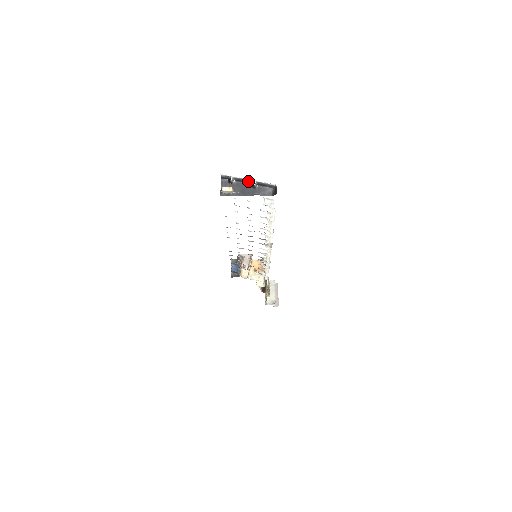
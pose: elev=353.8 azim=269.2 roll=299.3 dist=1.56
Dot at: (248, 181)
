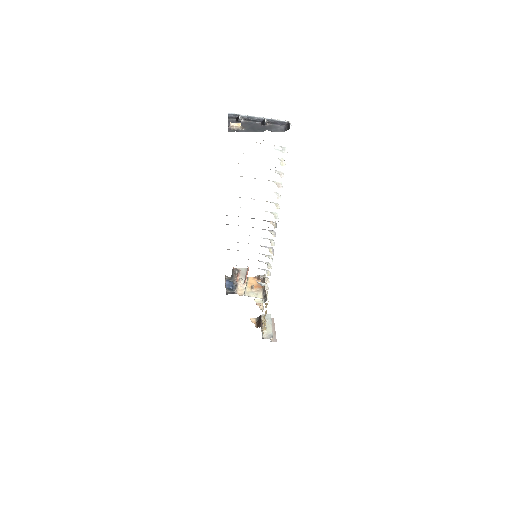
Dot at: (257, 119)
